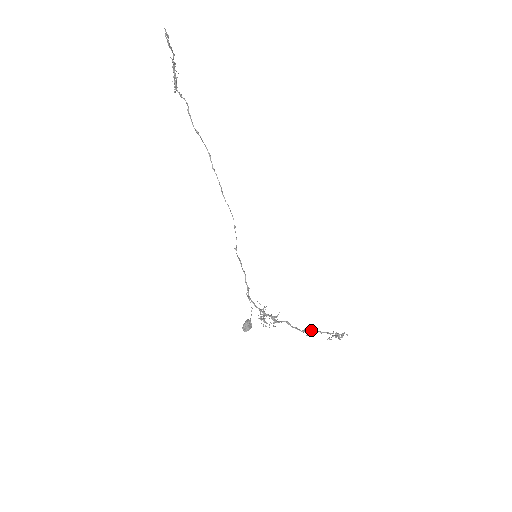
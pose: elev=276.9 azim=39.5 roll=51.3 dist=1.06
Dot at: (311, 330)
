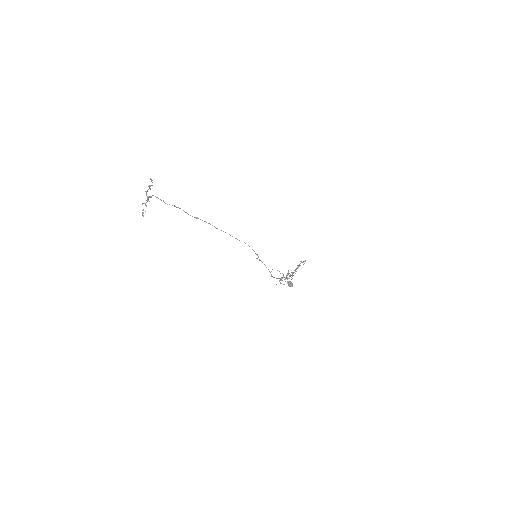
Dot at: (293, 272)
